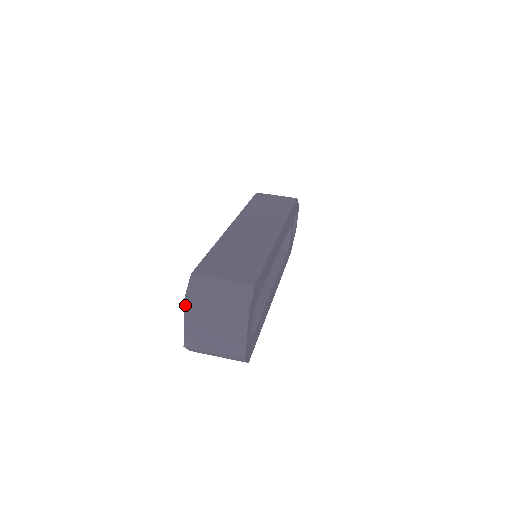
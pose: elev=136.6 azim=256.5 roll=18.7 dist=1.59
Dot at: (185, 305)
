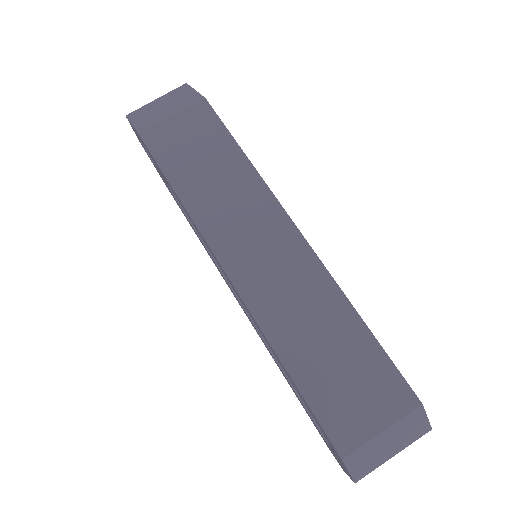
Dot at: (355, 481)
